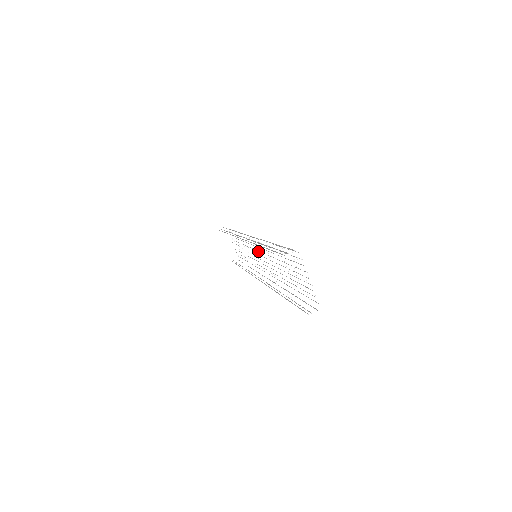
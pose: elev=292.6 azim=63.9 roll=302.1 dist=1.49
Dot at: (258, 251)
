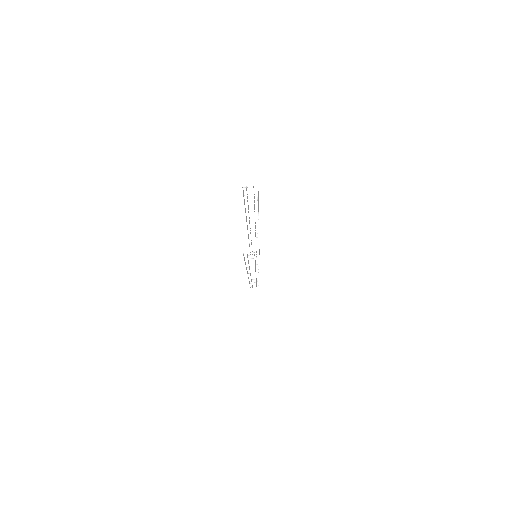
Dot at: occluded
